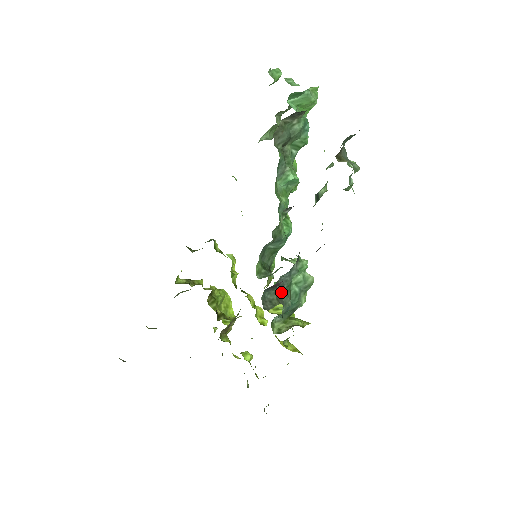
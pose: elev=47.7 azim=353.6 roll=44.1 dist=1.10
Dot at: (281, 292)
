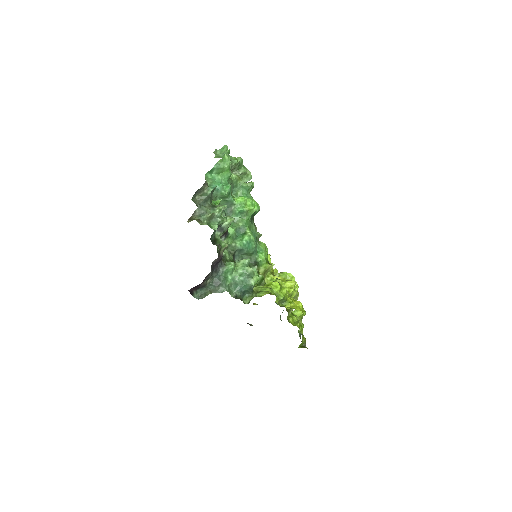
Dot at: (217, 286)
